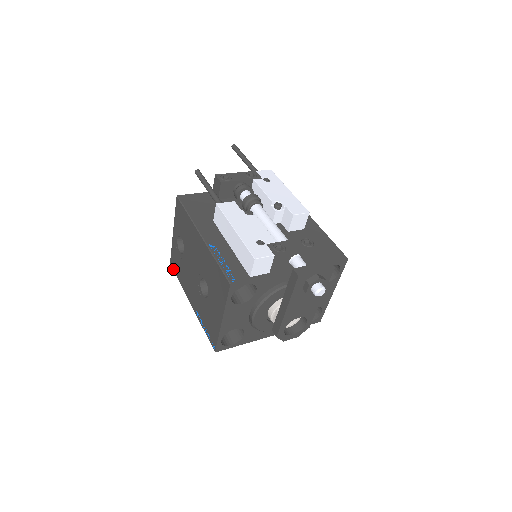
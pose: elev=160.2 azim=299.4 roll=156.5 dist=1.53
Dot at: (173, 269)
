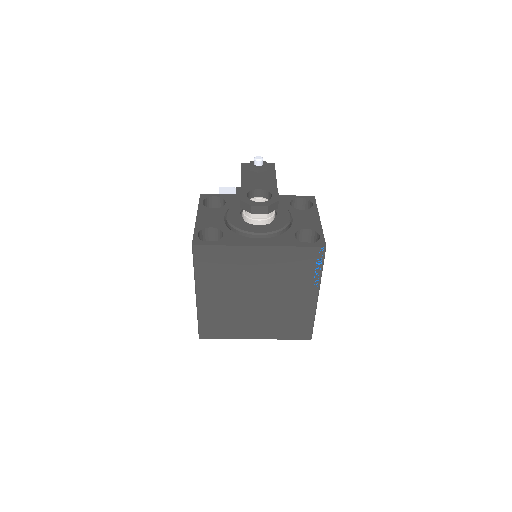
Dot at: (198, 331)
